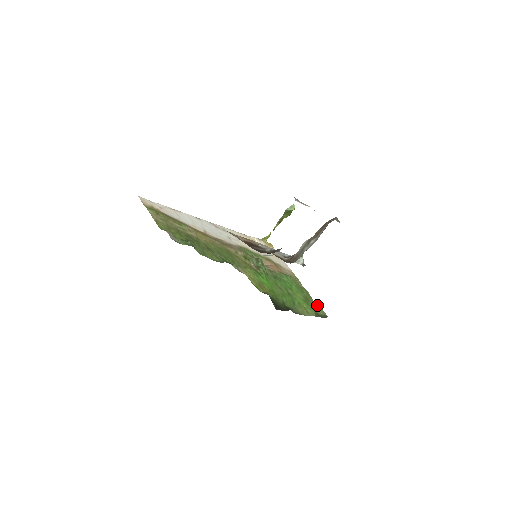
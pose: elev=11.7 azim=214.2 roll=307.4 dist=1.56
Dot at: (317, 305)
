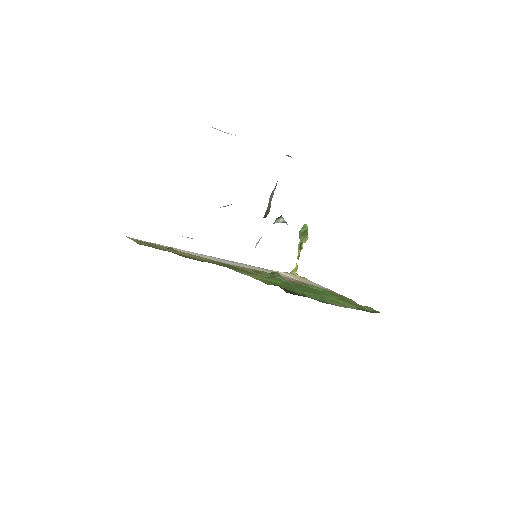
Dot at: occluded
